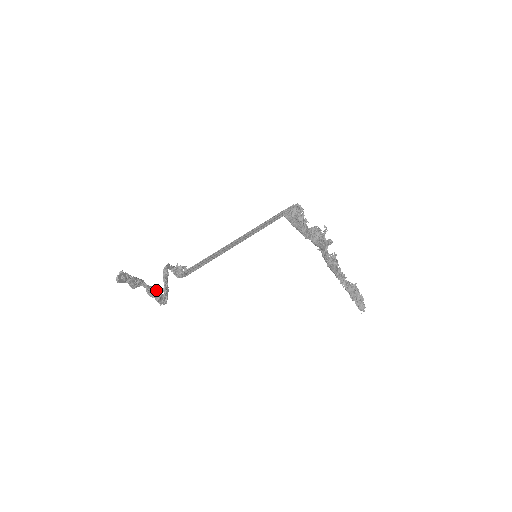
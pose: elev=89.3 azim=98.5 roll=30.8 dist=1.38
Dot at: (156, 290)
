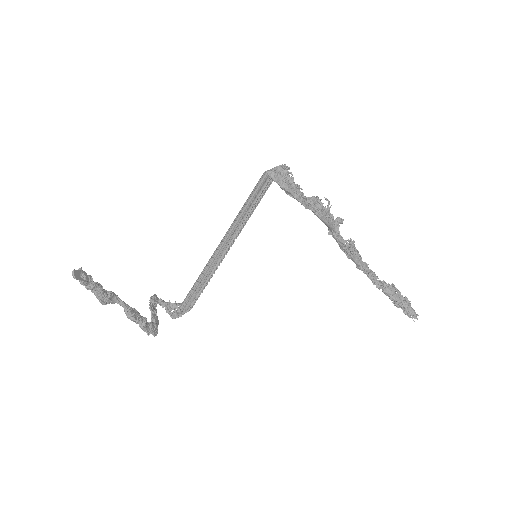
Dot at: (138, 312)
